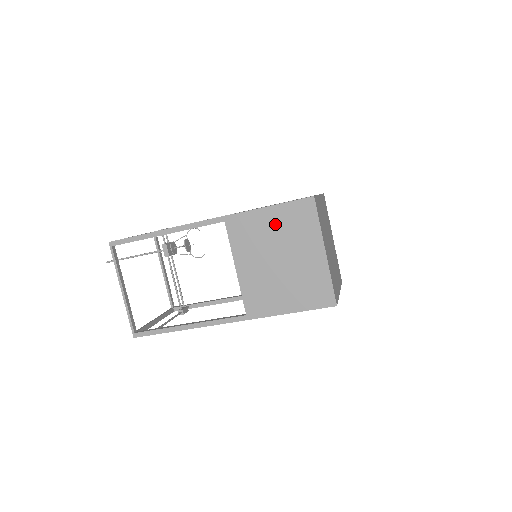
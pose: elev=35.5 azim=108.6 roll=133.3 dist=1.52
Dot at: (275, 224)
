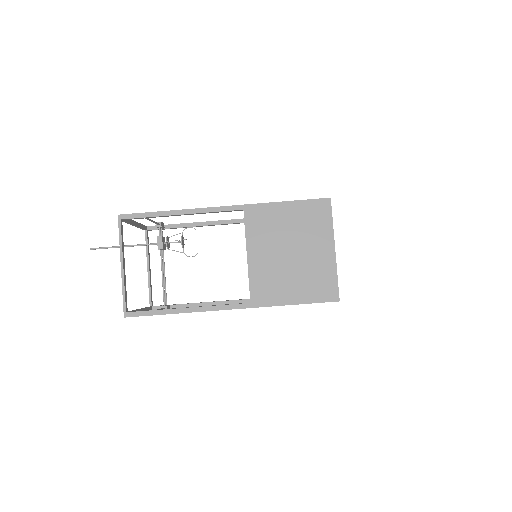
Dot at: (292, 218)
